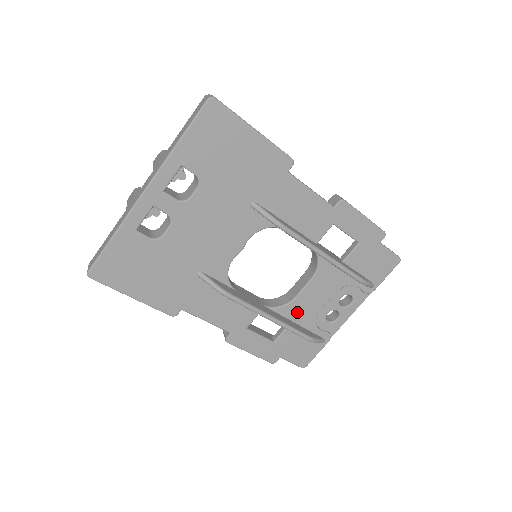
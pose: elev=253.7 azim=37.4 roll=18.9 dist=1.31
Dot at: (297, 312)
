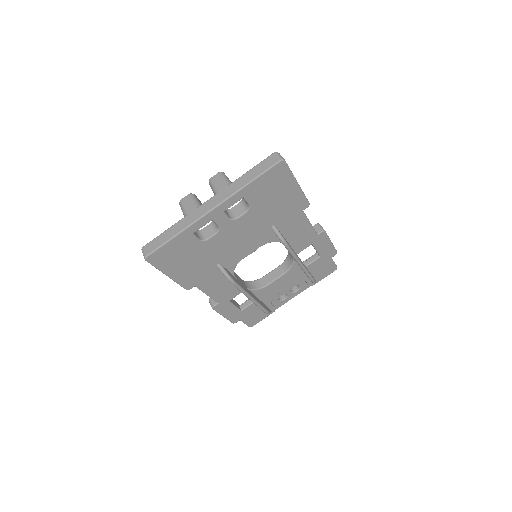
Dot at: (264, 293)
